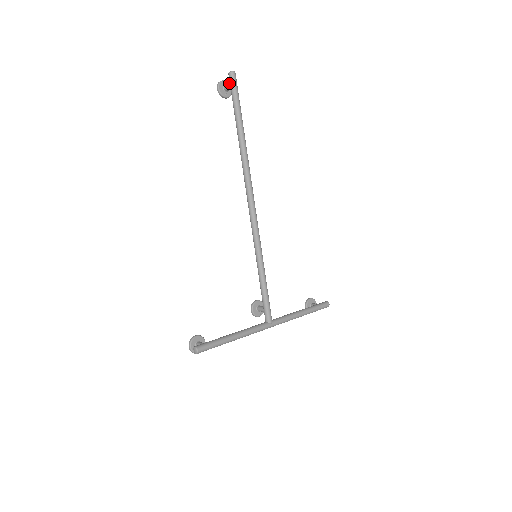
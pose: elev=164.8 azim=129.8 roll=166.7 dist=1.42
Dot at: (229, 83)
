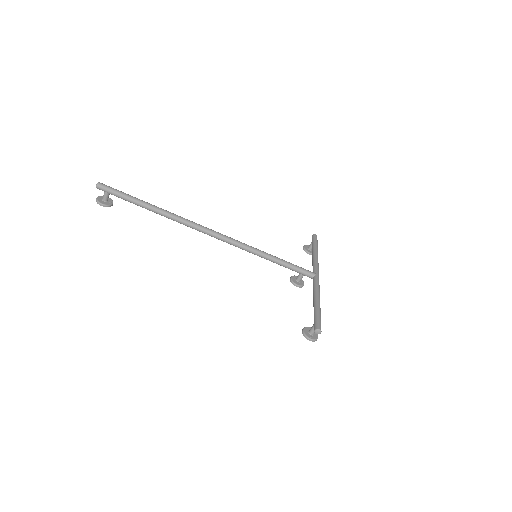
Dot at: (104, 193)
